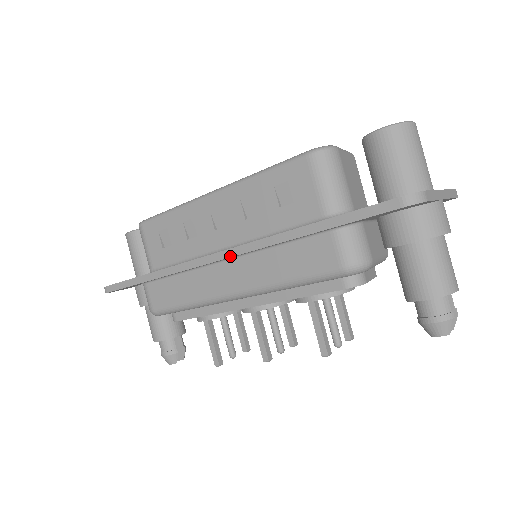
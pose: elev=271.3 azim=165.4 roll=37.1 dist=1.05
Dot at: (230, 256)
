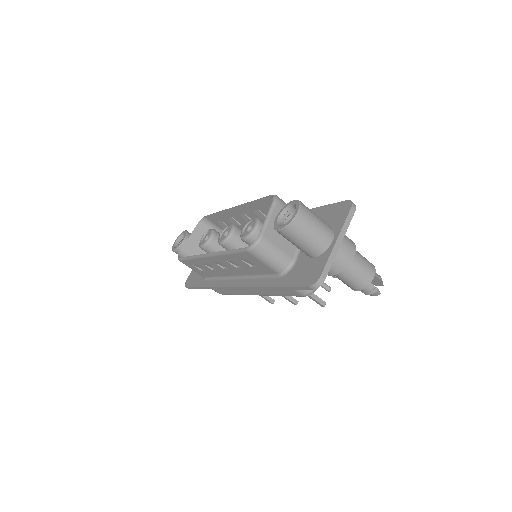
Dot at: (242, 289)
